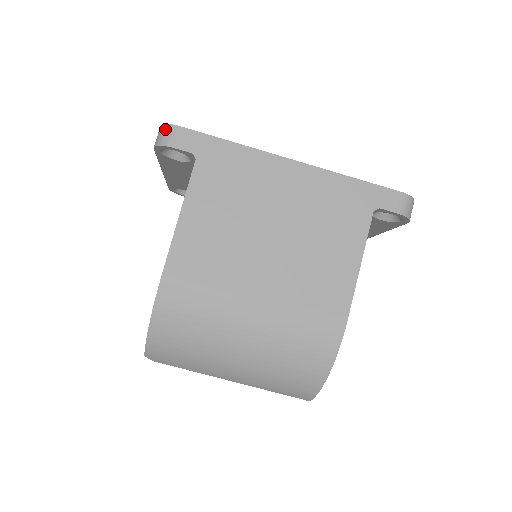
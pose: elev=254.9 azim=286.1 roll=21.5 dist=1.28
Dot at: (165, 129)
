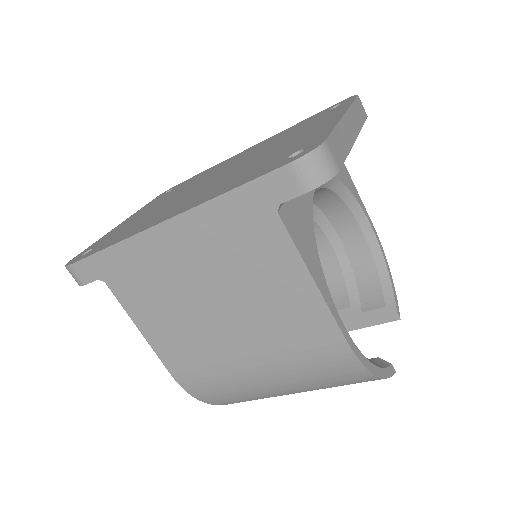
Dot at: occluded
